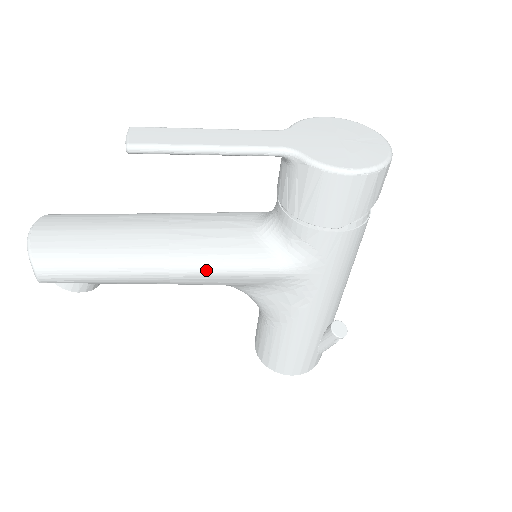
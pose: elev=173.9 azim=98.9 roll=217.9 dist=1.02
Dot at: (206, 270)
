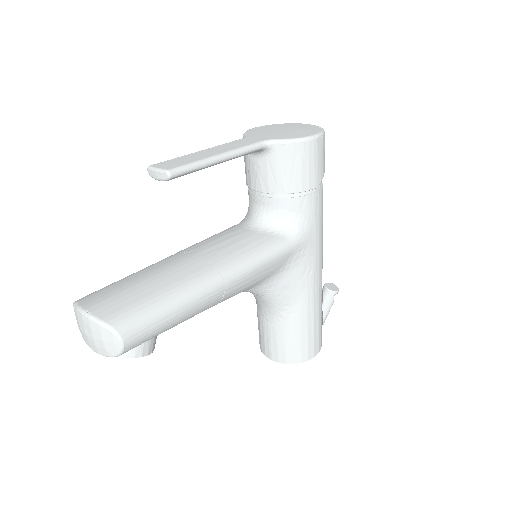
Dot at: (248, 267)
